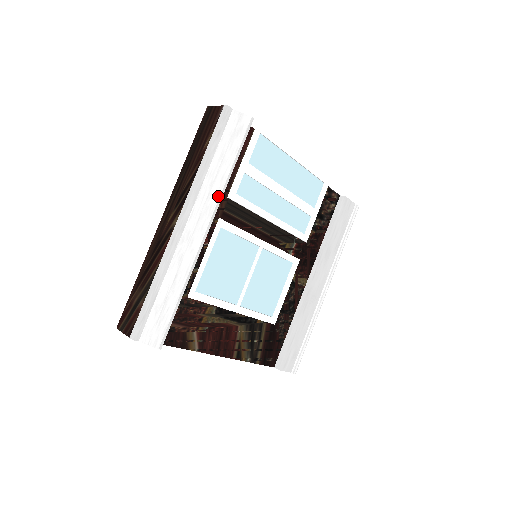
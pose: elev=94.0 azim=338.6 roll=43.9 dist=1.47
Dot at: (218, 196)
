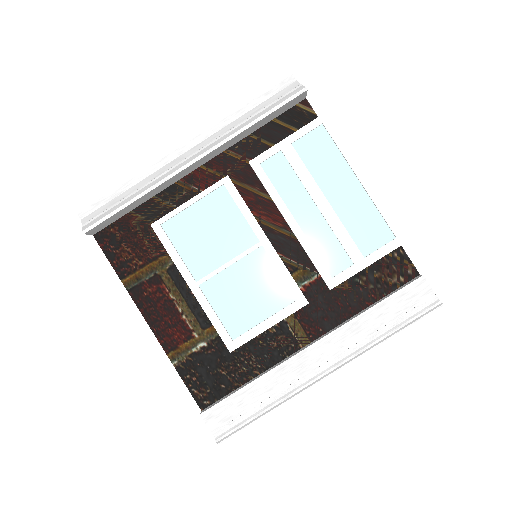
Dot at: (225, 138)
